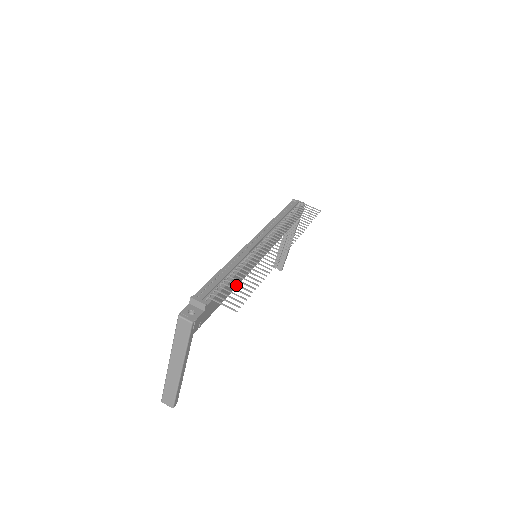
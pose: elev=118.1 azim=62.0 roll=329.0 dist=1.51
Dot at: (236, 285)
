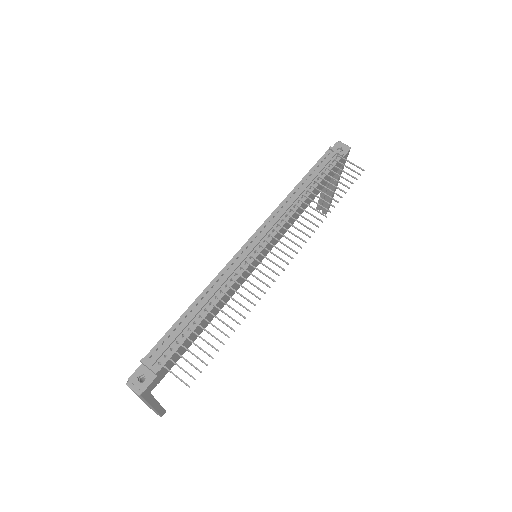
Dot at: occluded
